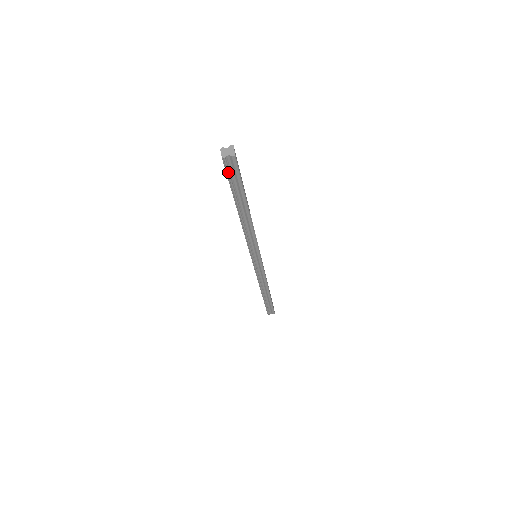
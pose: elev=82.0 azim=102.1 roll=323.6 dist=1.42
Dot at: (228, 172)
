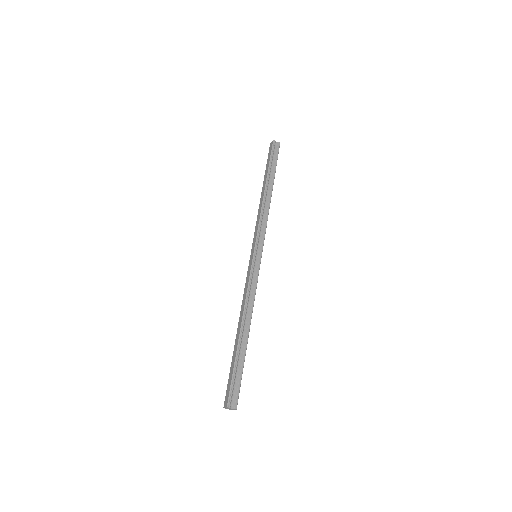
Dot at: (227, 391)
